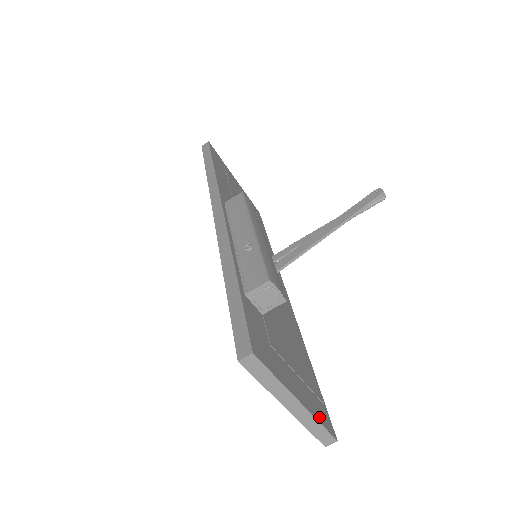
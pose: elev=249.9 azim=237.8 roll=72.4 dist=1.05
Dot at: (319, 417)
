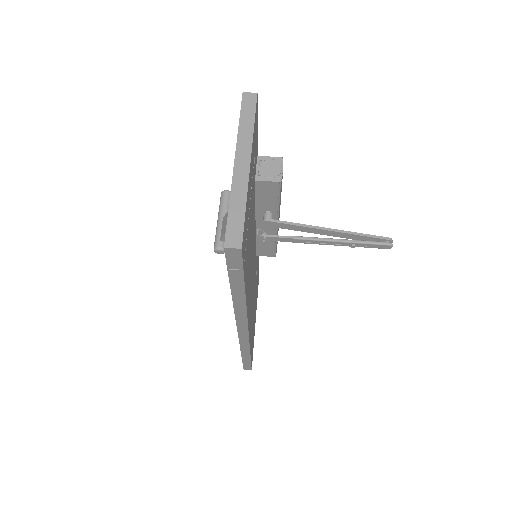
Dot at: (246, 212)
